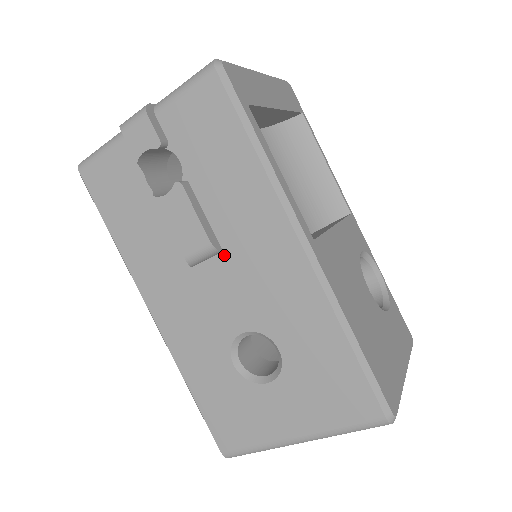
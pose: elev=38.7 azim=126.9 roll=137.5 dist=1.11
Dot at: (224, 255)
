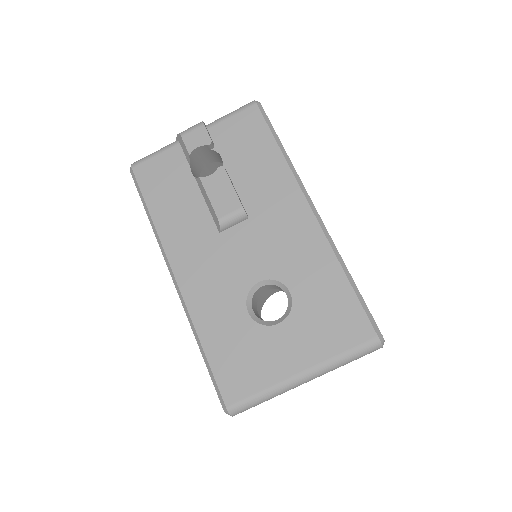
Dot at: (249, 221)
